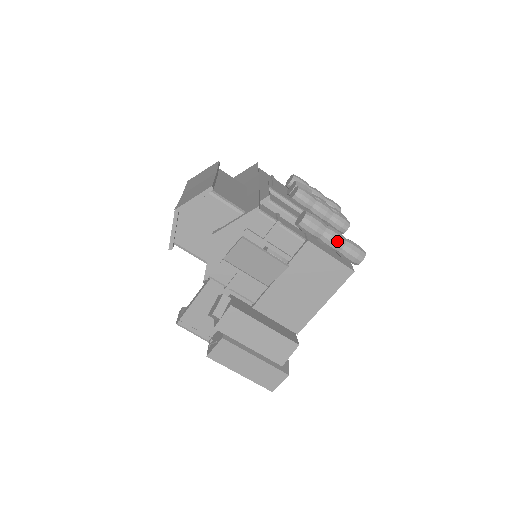
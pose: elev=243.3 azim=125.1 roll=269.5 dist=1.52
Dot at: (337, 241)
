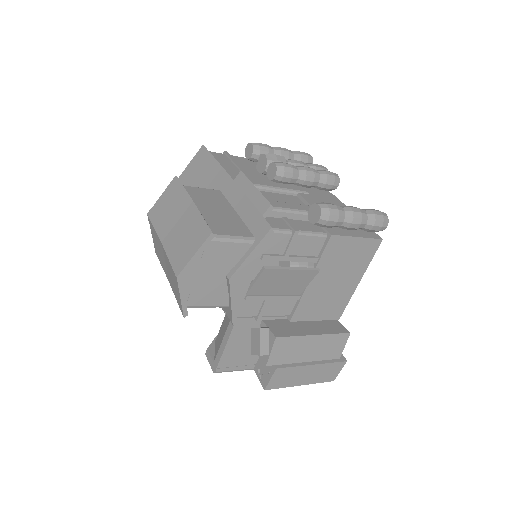
Dot at: (360, 220)
